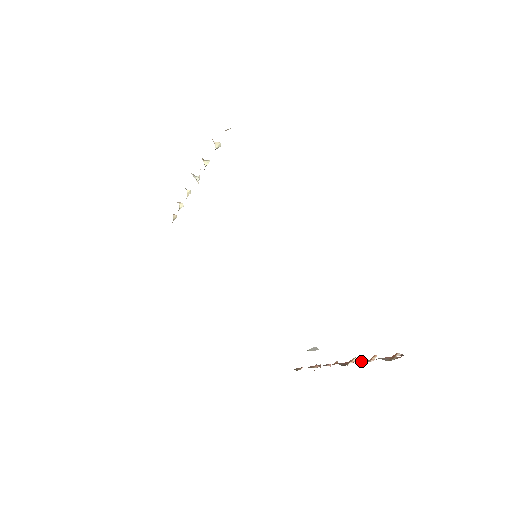
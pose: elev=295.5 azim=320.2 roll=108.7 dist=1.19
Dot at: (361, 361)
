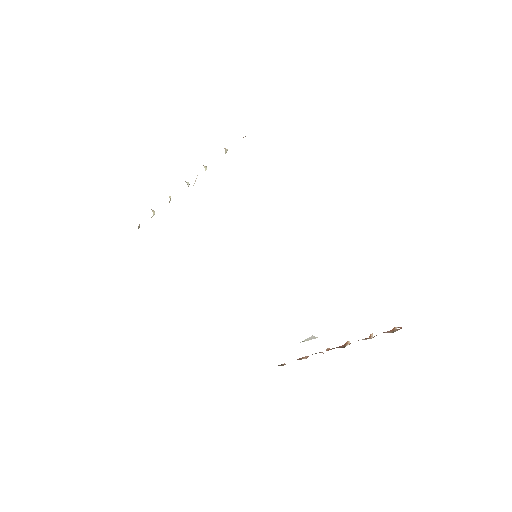
Dot at: (363, 339)
